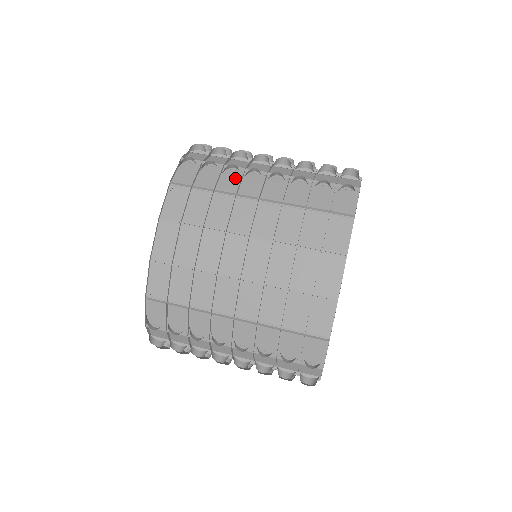
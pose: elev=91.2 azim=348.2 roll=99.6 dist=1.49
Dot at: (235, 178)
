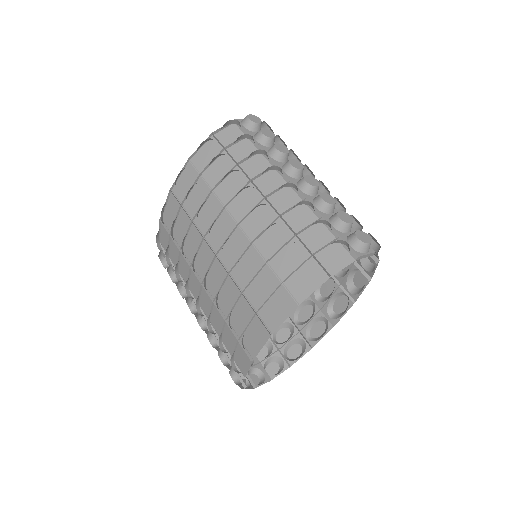
Dot at: (238, 185)
